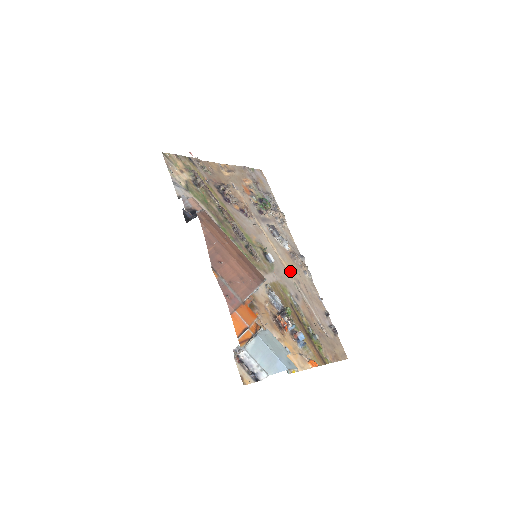
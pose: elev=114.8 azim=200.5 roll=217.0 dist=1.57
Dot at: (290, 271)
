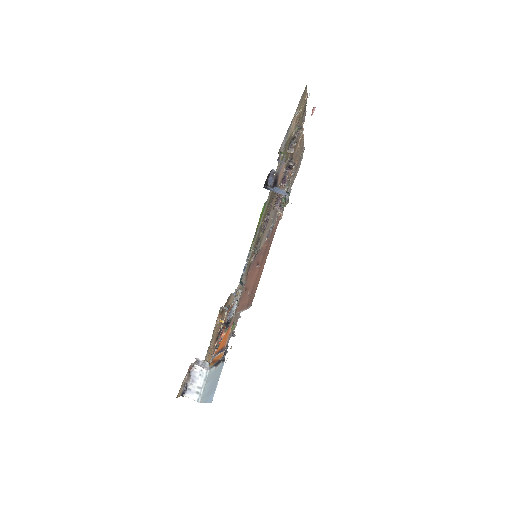
Dot at: occluded
